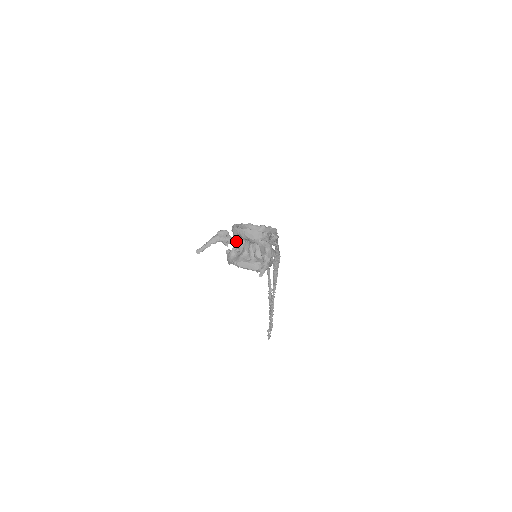
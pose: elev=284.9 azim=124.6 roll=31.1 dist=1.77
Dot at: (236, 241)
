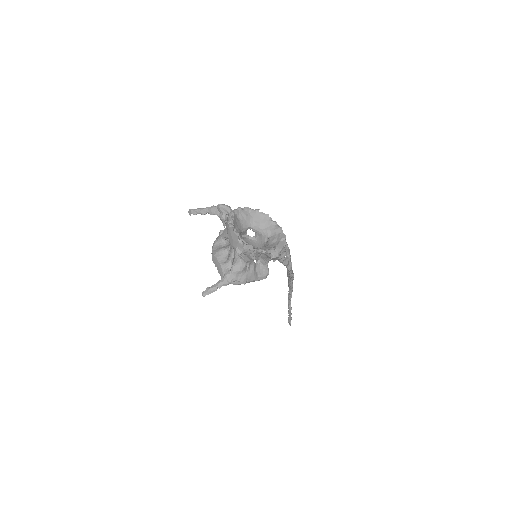
Dot at: occluded
